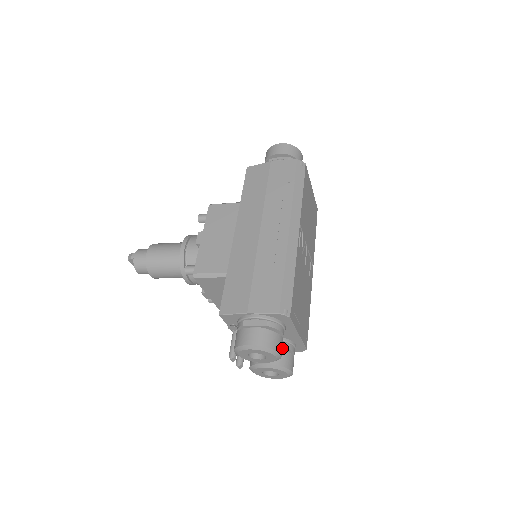
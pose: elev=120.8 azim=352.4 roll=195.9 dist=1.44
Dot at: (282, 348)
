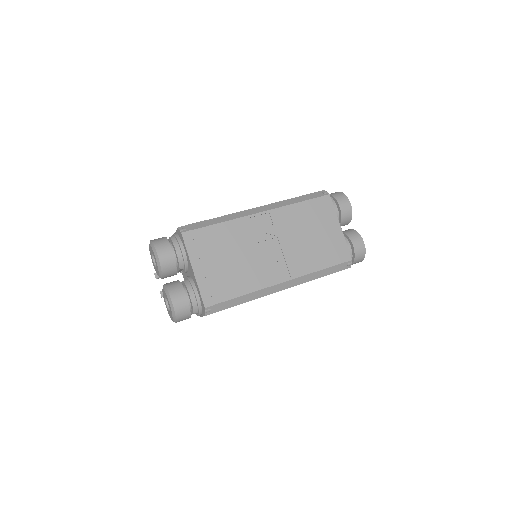
Dot at: (185, 286)
